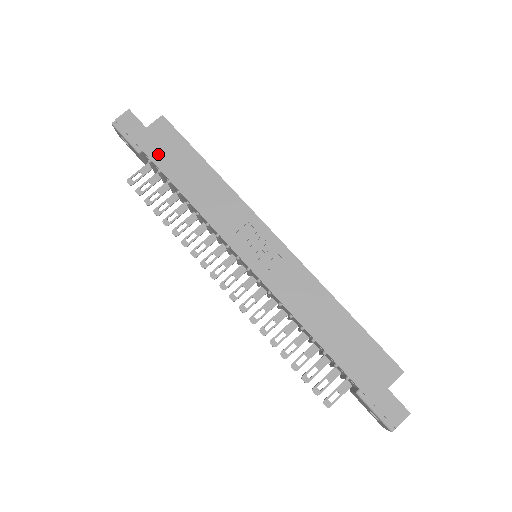
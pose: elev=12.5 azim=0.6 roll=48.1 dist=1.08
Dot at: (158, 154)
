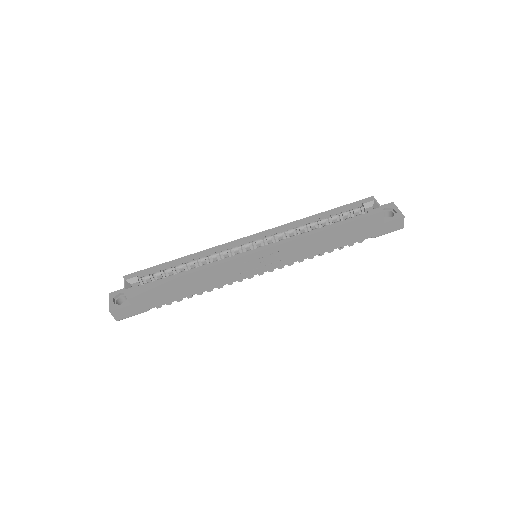
Dot at: (157, 302)
